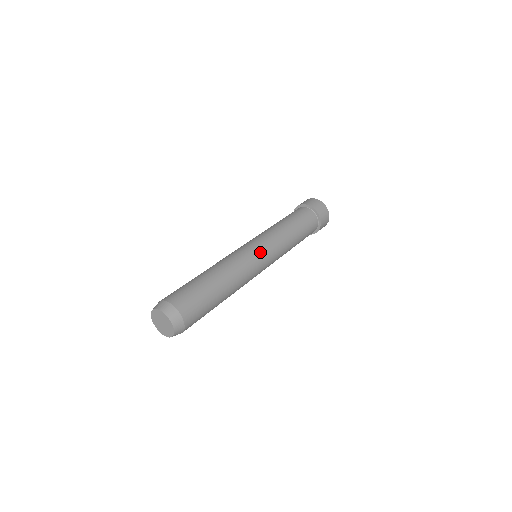
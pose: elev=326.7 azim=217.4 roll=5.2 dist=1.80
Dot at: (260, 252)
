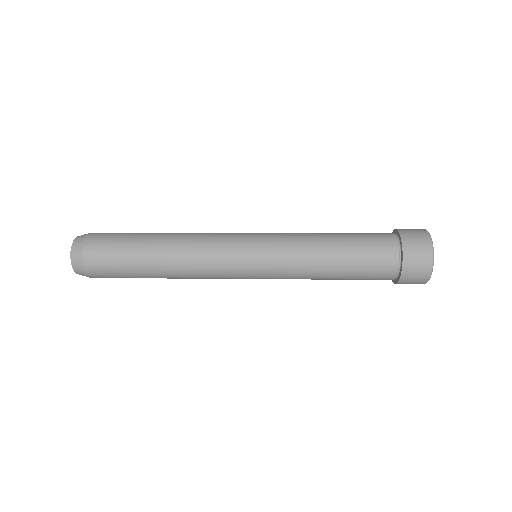
Dot at: (245, 242)
